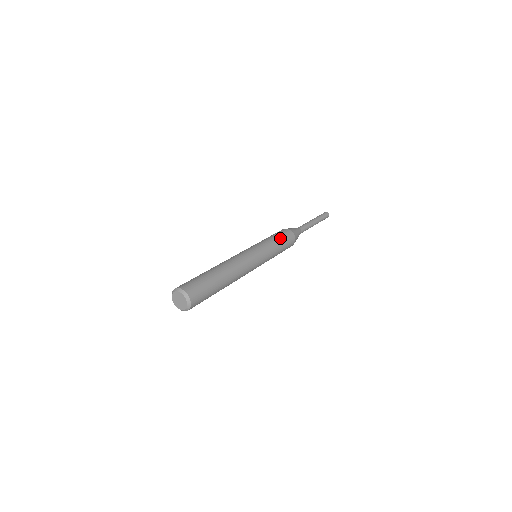
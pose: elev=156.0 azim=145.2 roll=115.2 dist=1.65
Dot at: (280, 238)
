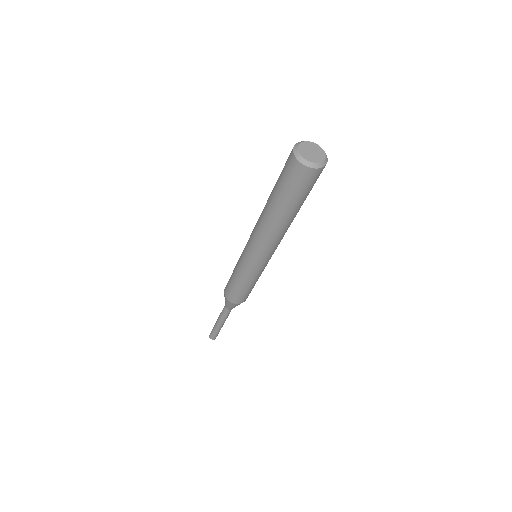
Dot at: occluded
